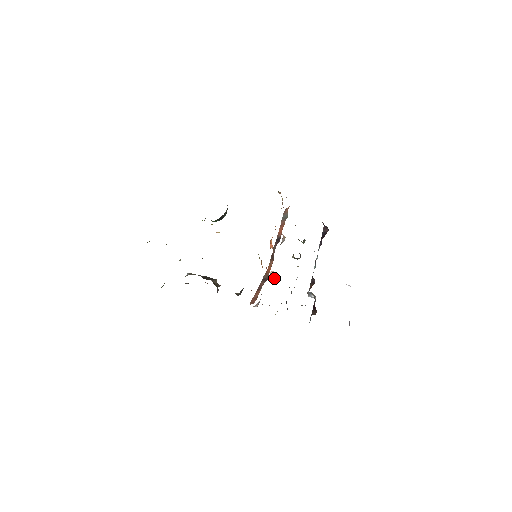
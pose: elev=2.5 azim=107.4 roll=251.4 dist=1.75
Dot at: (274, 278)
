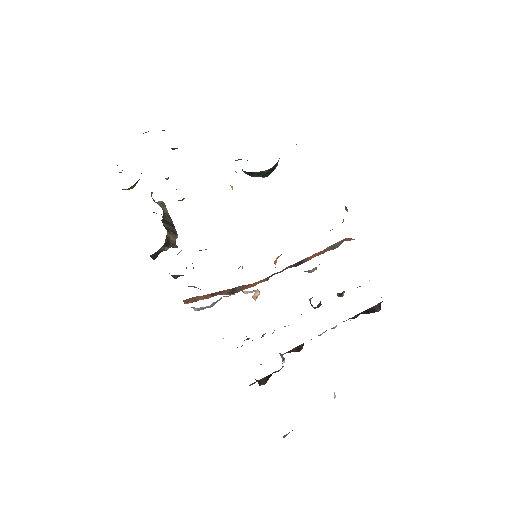
Dot at: (255, 300)
